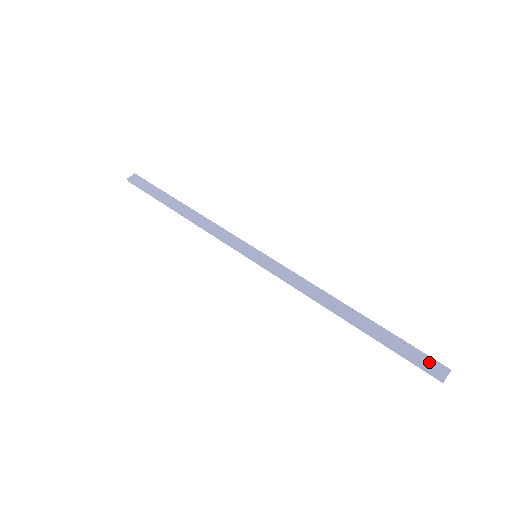
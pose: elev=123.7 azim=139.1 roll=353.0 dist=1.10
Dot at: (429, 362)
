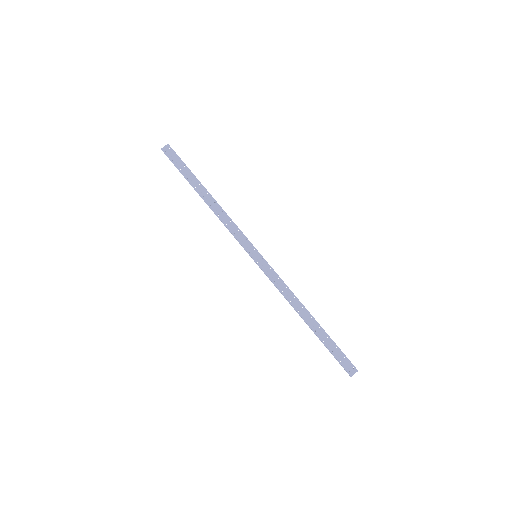
Dot at: (347, 363)
